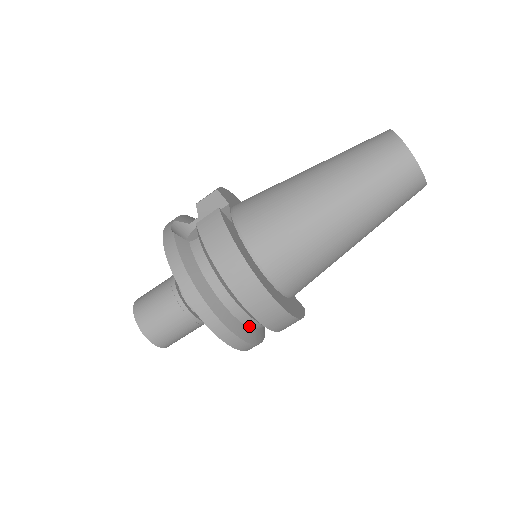
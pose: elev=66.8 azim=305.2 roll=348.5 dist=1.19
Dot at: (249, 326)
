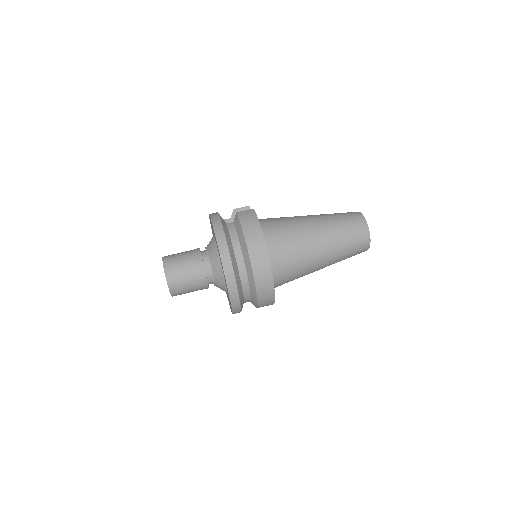
Dot at: (243, 288)
